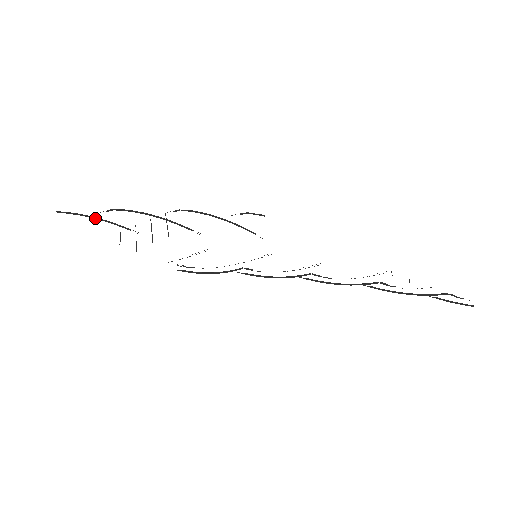
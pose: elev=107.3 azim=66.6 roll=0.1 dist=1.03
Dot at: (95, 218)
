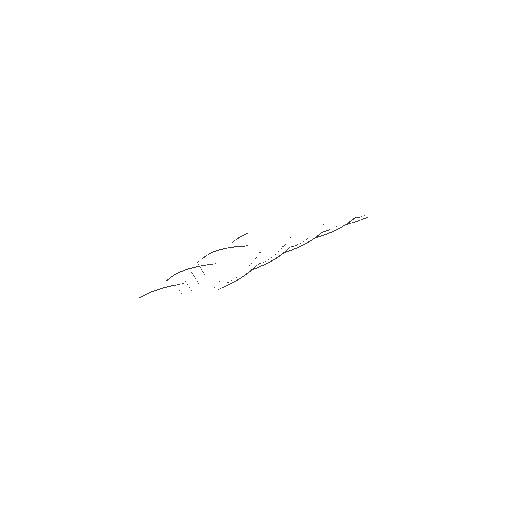
Dot at: (158, 289)
